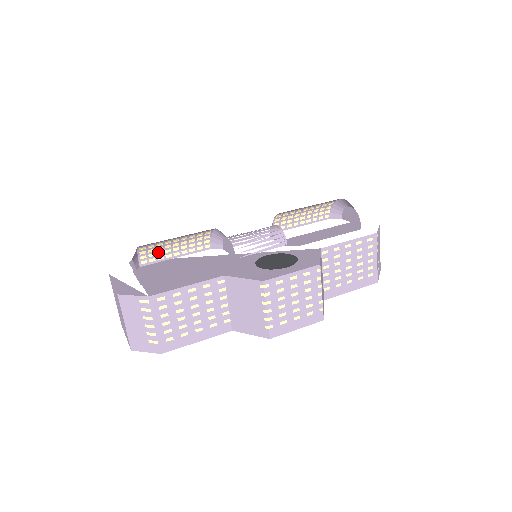
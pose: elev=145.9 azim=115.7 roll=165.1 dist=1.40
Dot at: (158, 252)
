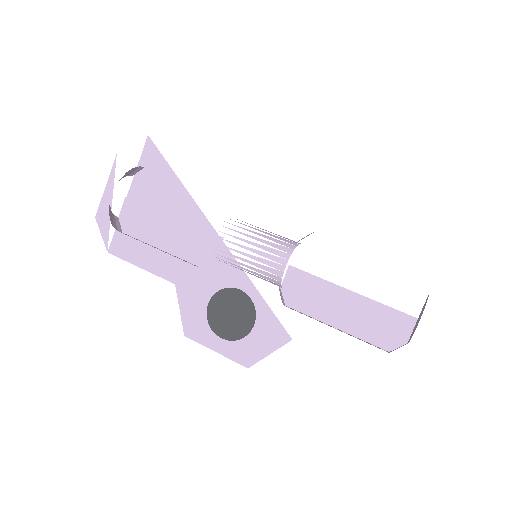
Dot at: occluded
